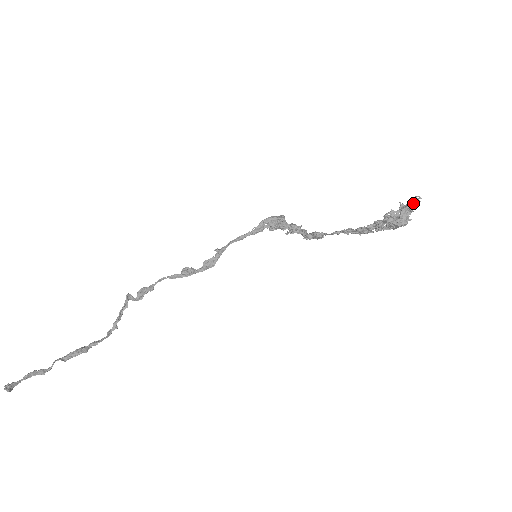
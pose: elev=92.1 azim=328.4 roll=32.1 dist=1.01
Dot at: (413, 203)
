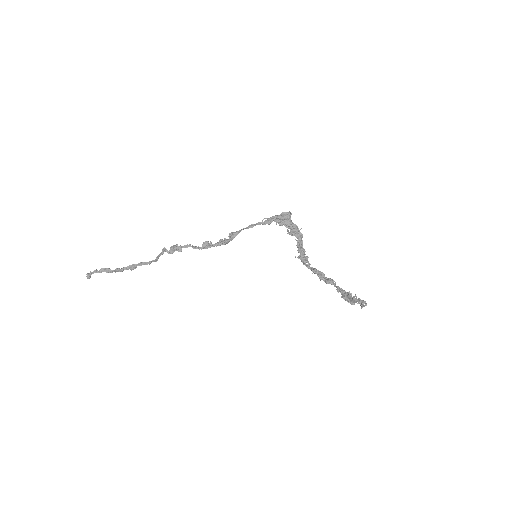
Dot at: (360, 304)
